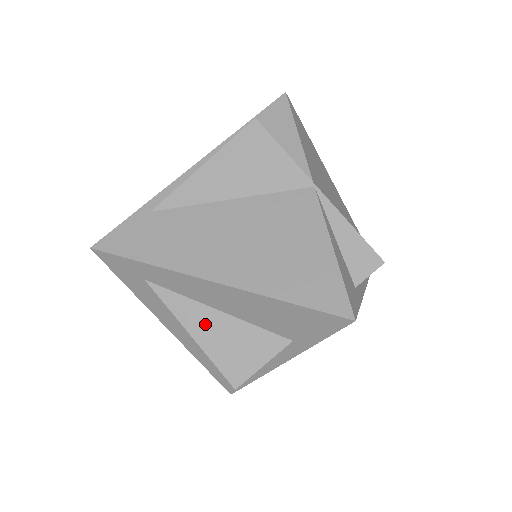
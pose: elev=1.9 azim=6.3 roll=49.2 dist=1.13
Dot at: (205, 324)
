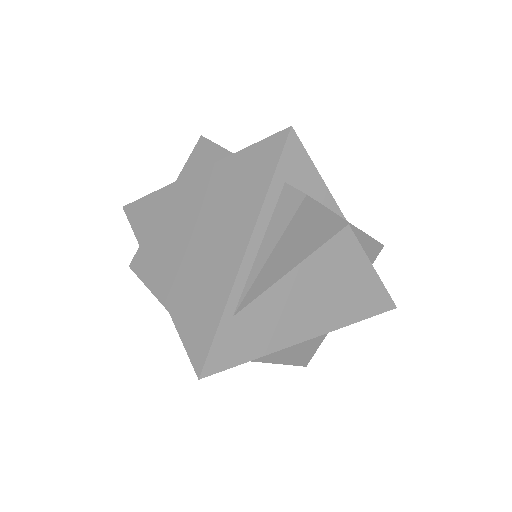
Dot at: (285, 352)
